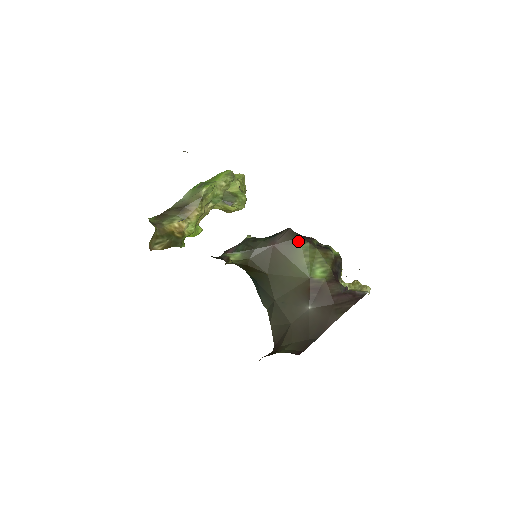
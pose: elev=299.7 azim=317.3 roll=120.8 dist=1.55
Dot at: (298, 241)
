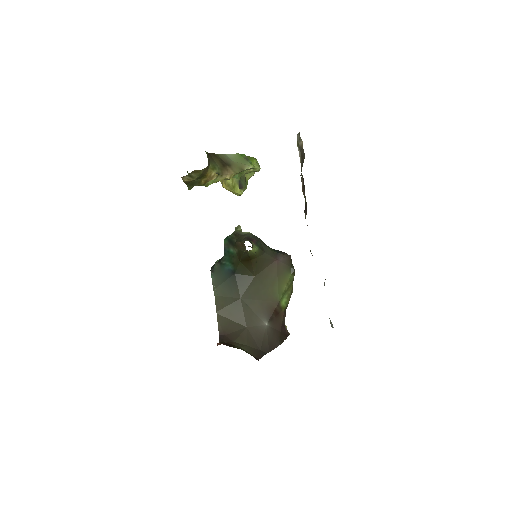
Dot at: (292, 270)
